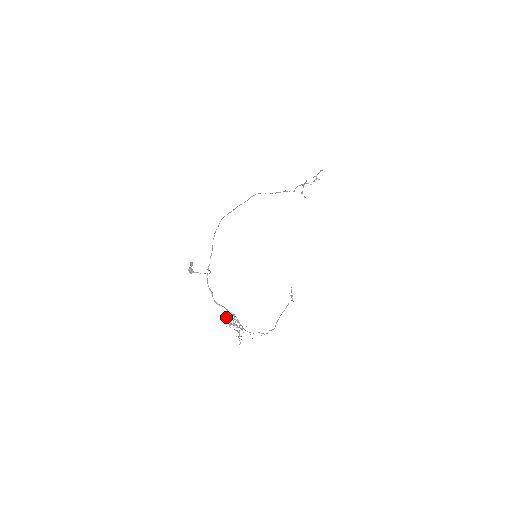
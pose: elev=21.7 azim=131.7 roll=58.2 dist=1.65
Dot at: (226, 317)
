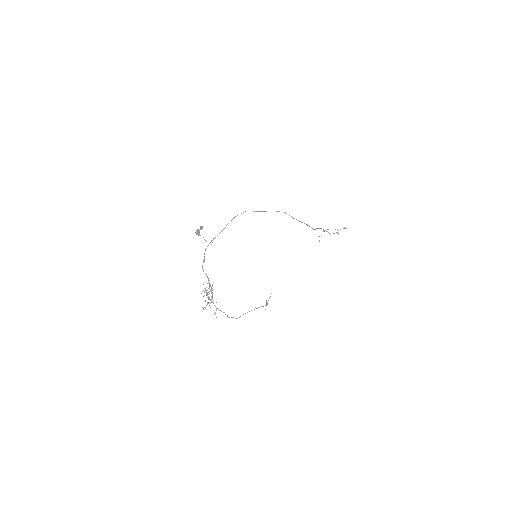
Dot at: occluded
